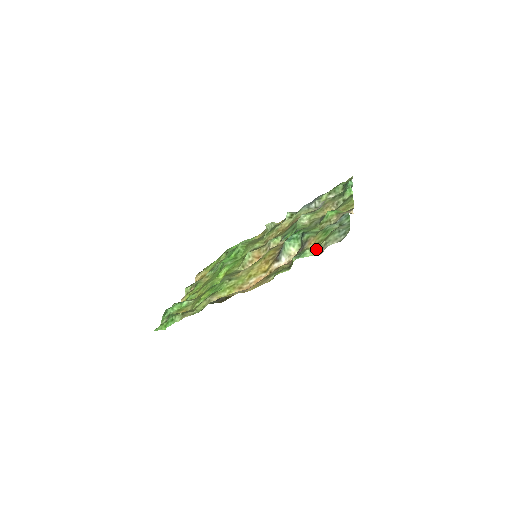
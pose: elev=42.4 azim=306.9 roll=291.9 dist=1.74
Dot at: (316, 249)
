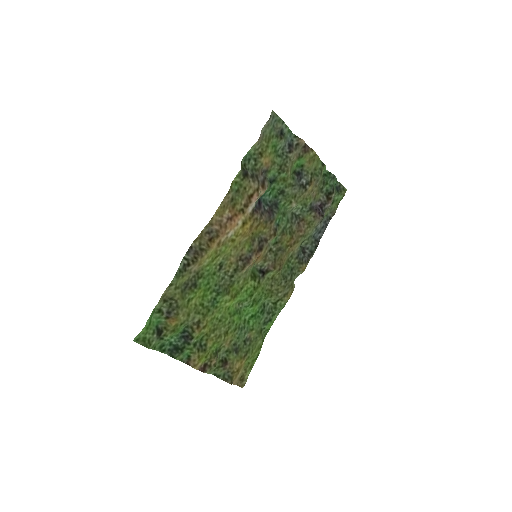
Dot at: (258, 145)
